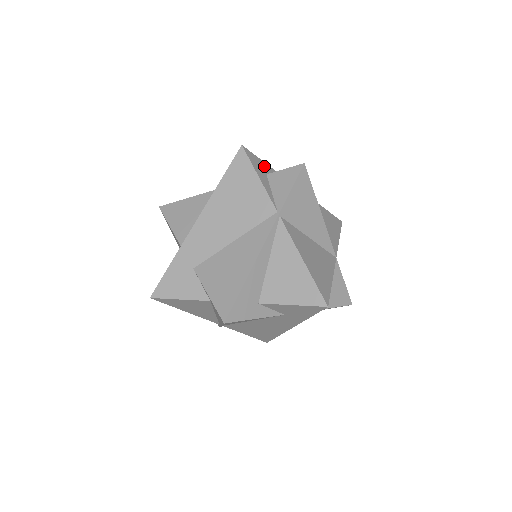
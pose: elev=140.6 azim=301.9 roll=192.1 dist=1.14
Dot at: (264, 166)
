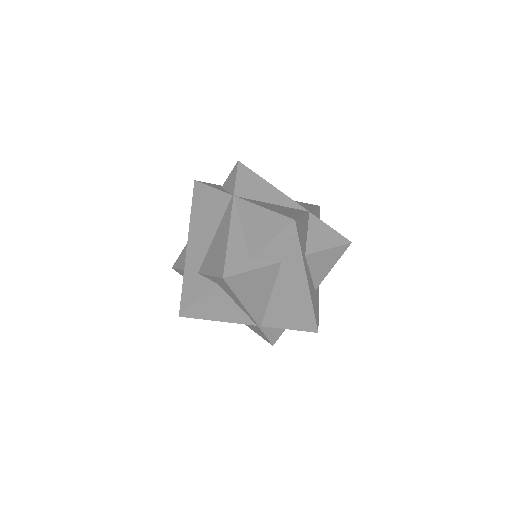
Dot at: (219, 186)
